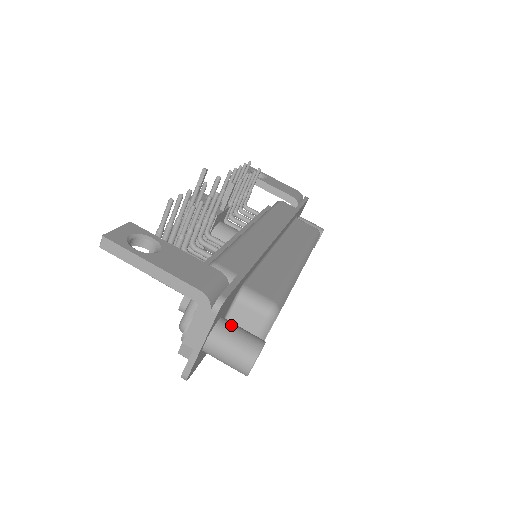
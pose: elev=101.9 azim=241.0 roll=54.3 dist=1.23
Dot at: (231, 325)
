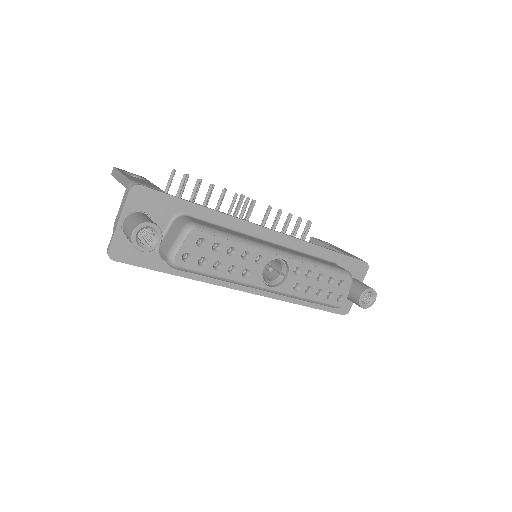
Dot at: (146, 215)
